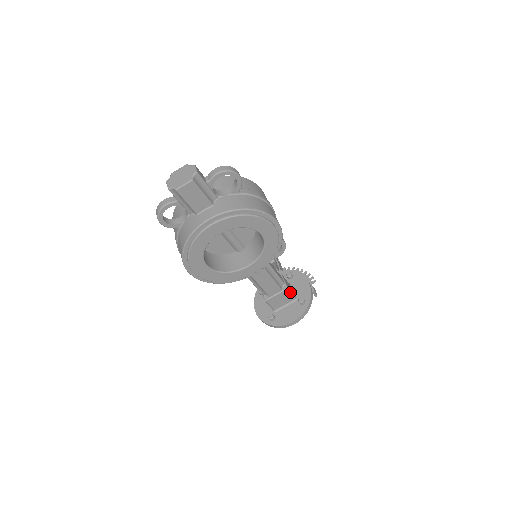
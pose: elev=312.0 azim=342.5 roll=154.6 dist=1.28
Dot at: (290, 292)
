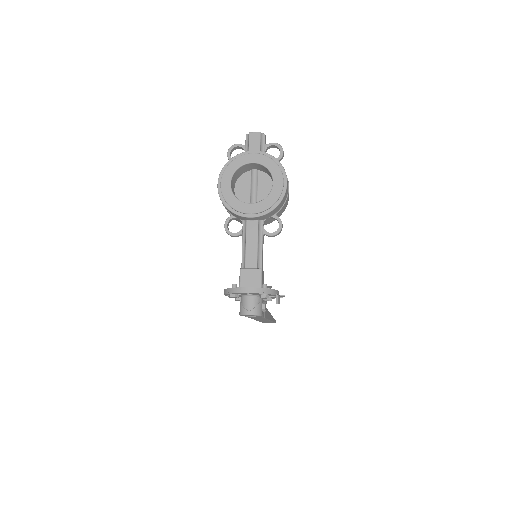
Dot at: (261, 276)
